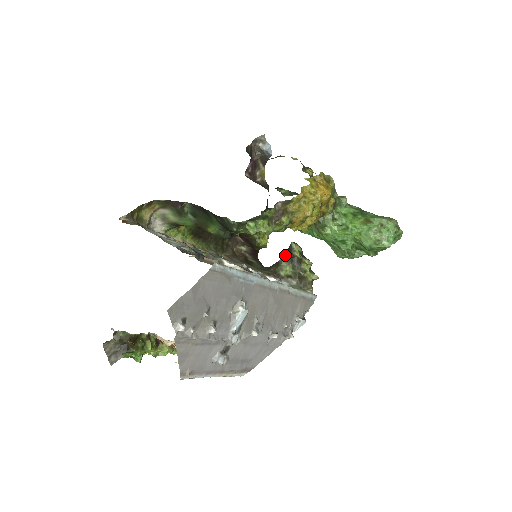
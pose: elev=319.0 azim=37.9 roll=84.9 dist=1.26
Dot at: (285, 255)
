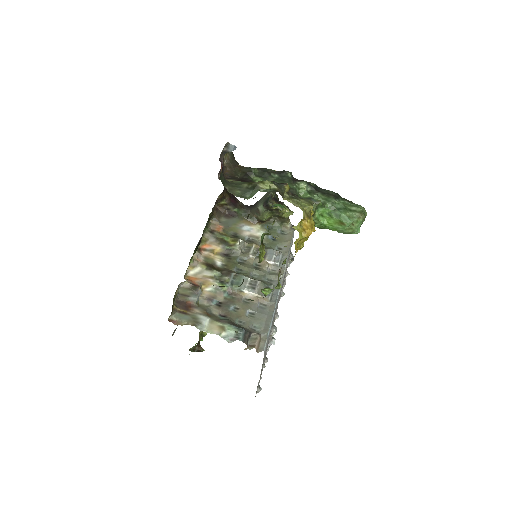
Dot at: (264, 208)
